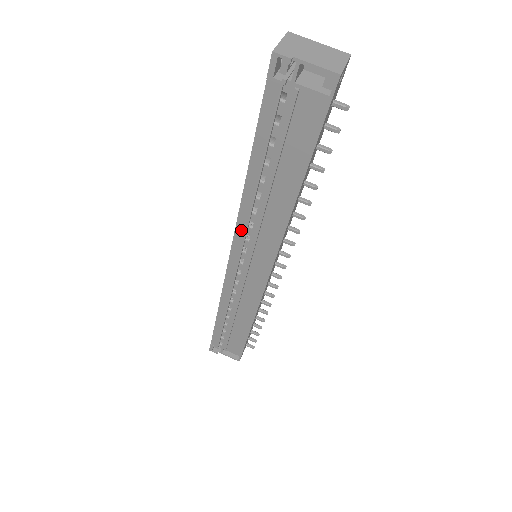
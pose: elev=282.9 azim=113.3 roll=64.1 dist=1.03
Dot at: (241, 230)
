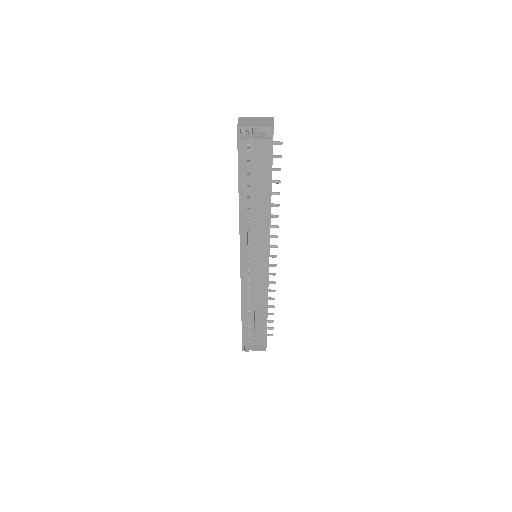
Dot at: (244, 238)
